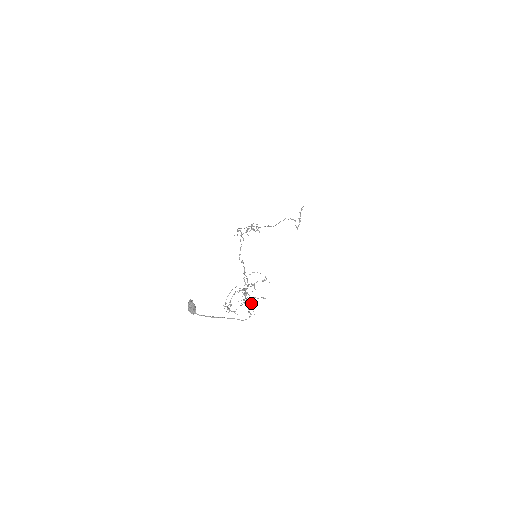
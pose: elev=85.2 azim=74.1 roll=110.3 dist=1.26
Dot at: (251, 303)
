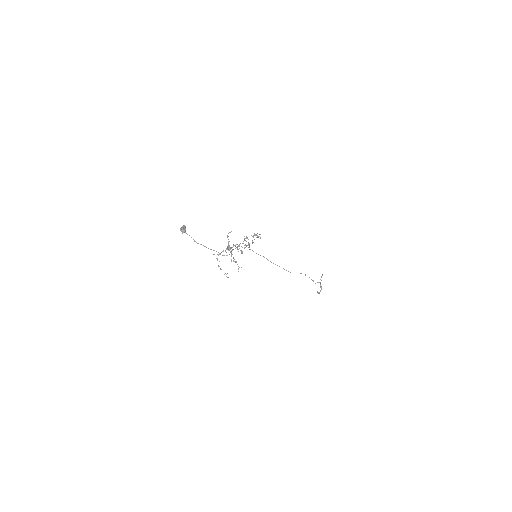
Dot at: (237, 264)
